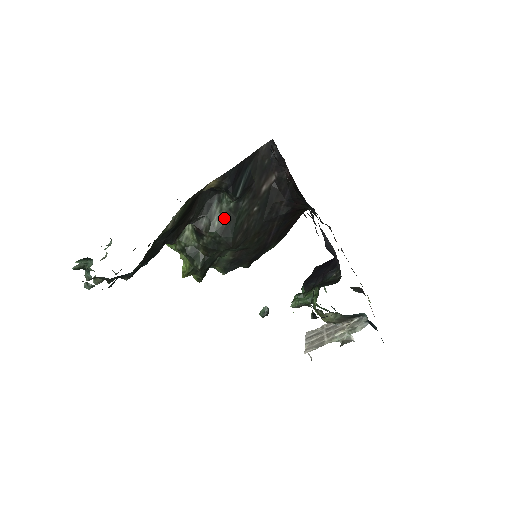
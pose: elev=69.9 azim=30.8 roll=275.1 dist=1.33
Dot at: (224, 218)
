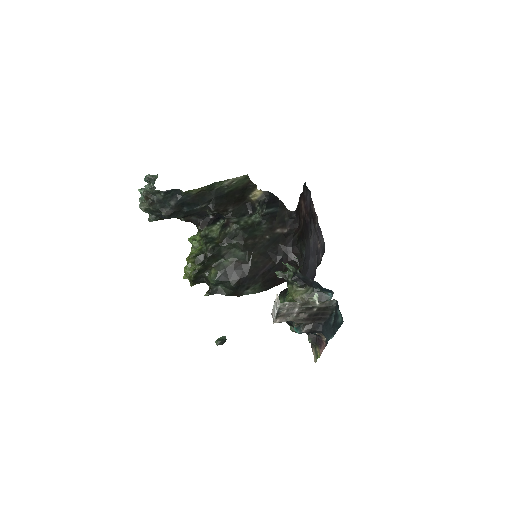
Dot at: (249, 223)
